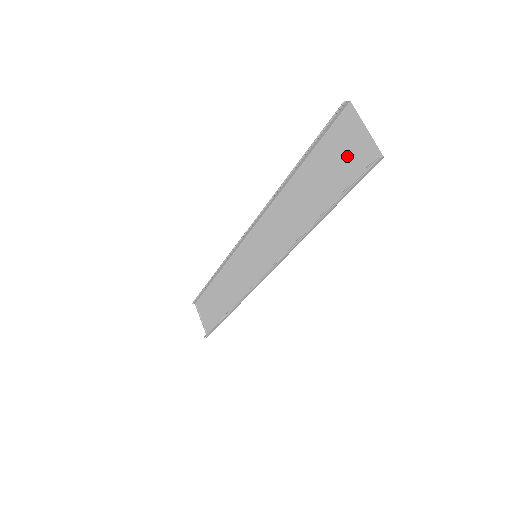
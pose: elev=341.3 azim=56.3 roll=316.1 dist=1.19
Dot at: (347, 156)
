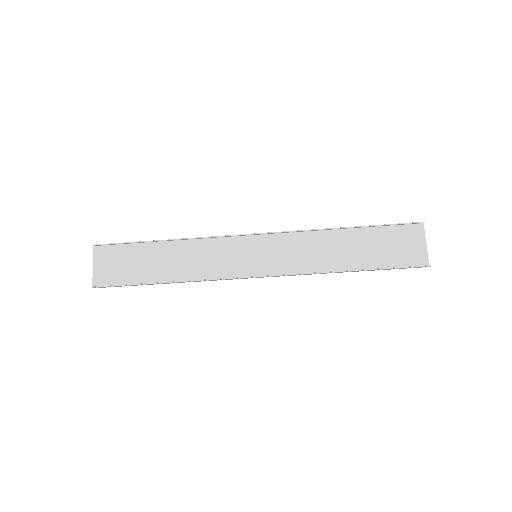
Dot at: (403, 249)
